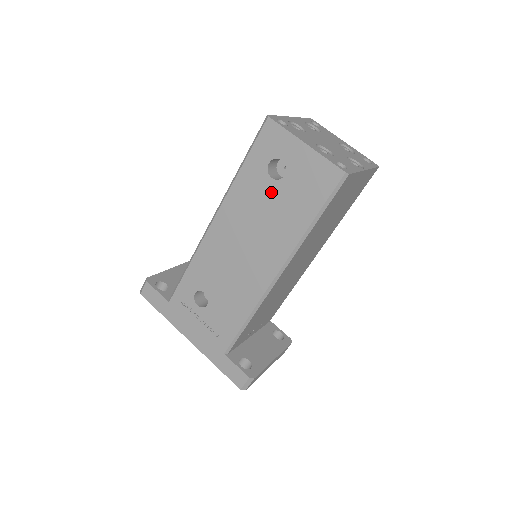
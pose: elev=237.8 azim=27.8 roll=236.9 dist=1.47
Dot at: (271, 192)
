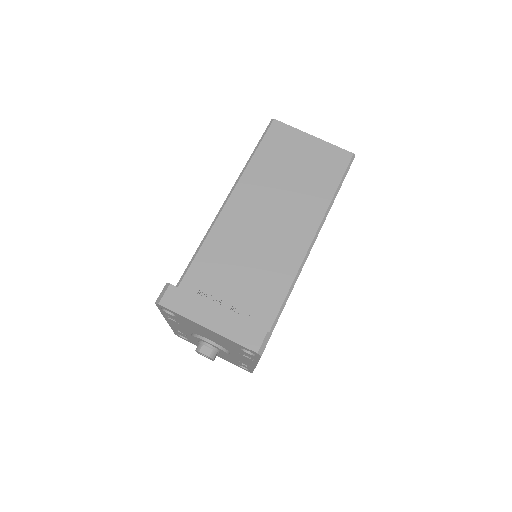
Dot at: occluded
